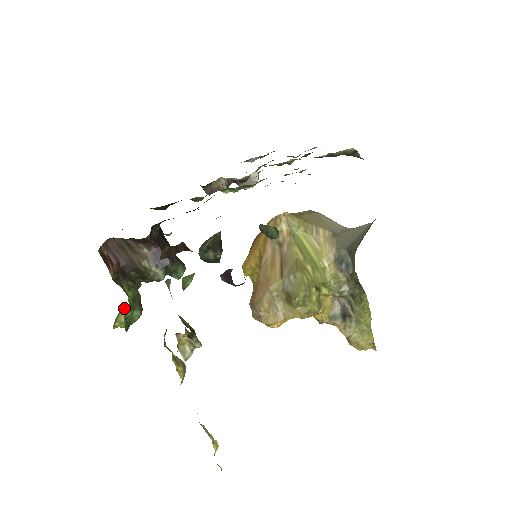
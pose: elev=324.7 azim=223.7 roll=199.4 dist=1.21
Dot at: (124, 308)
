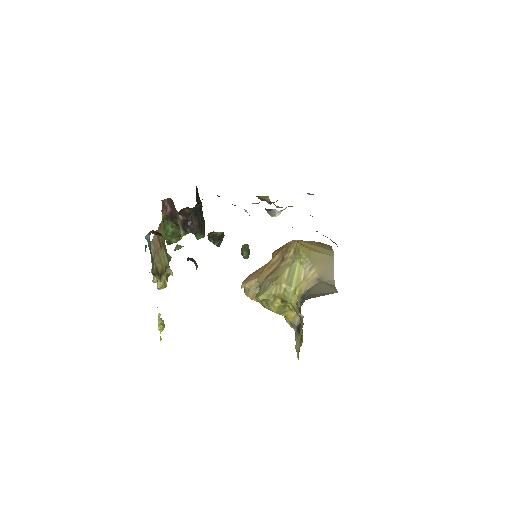
Dot at: occluded
